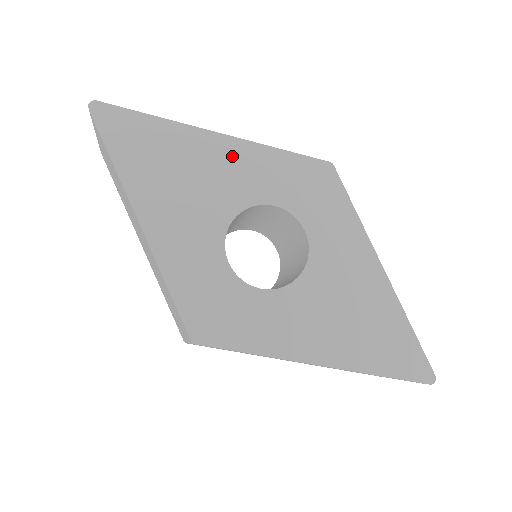
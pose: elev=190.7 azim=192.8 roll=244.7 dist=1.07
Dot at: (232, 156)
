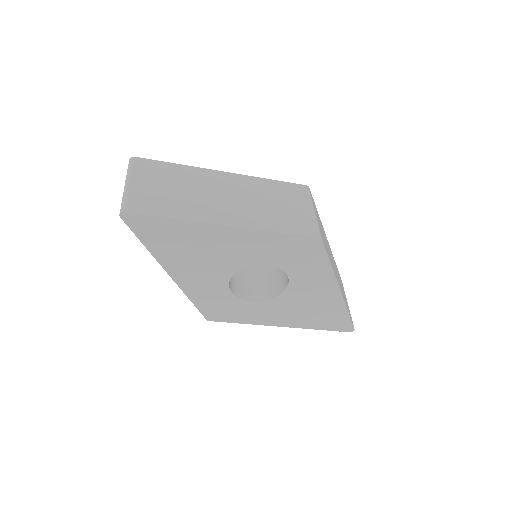
Dot at: (237, 239)
